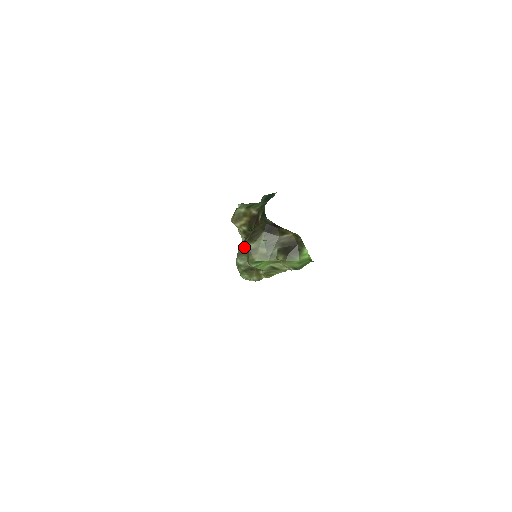
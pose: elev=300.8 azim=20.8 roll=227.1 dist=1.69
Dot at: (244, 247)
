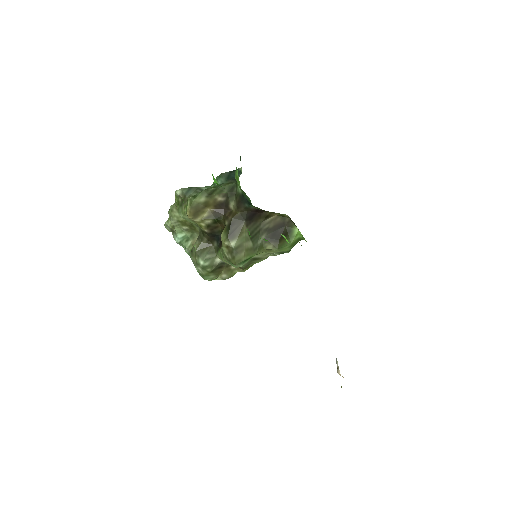
Dot at: (202, 243)
